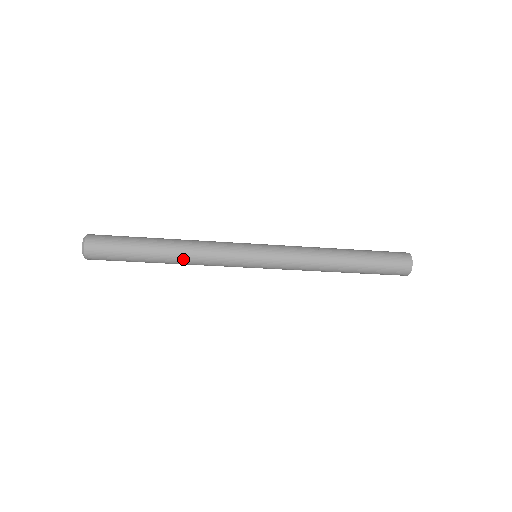
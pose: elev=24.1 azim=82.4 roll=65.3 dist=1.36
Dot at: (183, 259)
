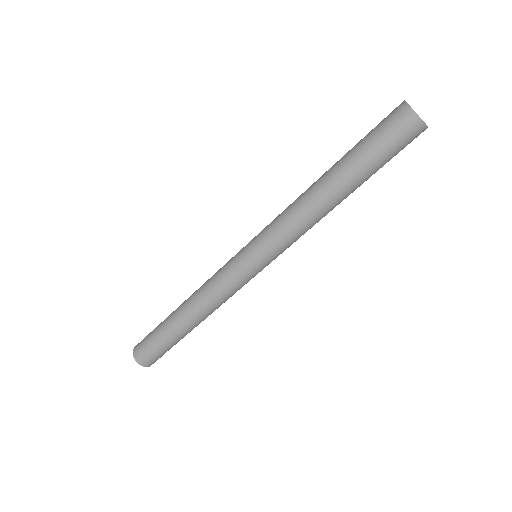
Dot at: (198, 311)
